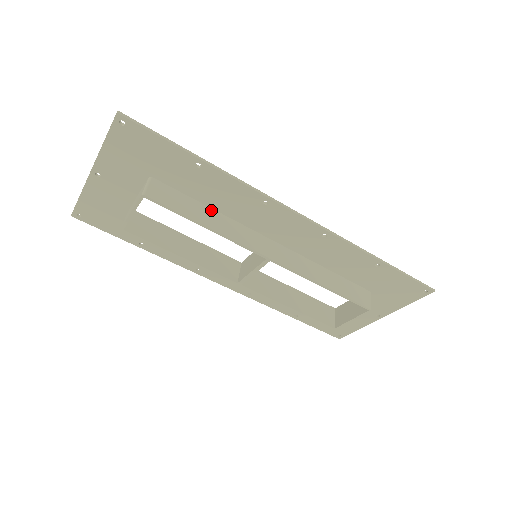
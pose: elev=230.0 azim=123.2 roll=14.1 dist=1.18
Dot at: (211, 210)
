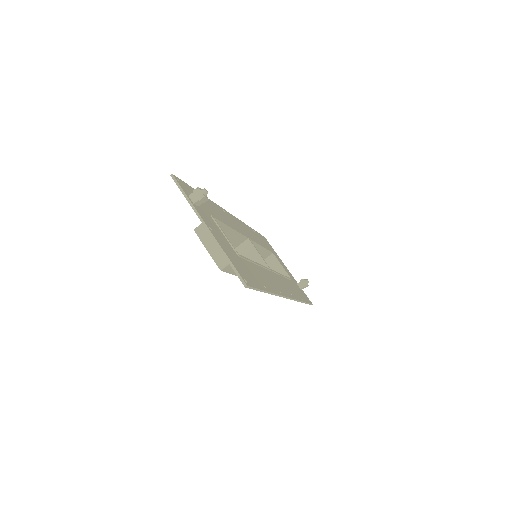
Dot at: occluded
